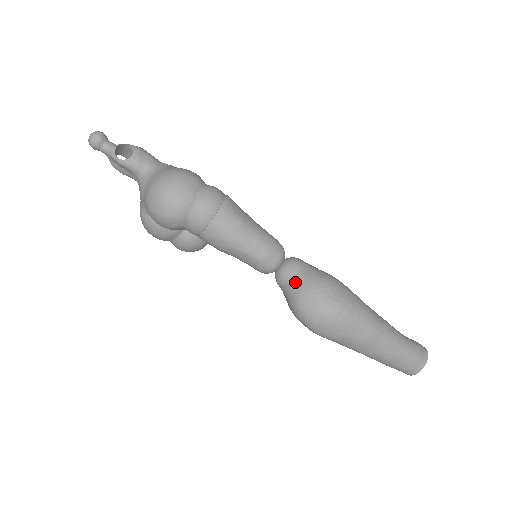
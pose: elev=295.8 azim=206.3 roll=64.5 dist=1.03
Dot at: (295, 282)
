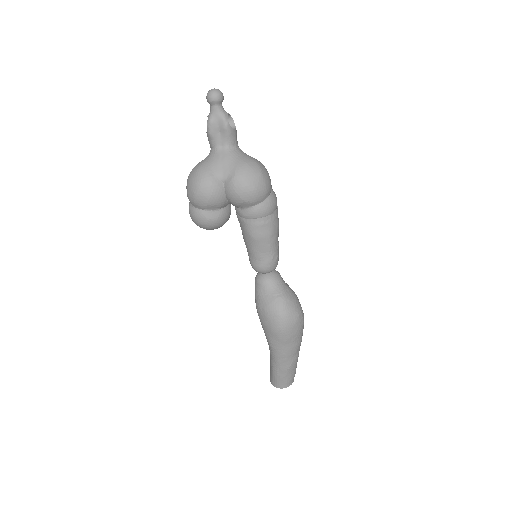
Dot at: (282, 286)
